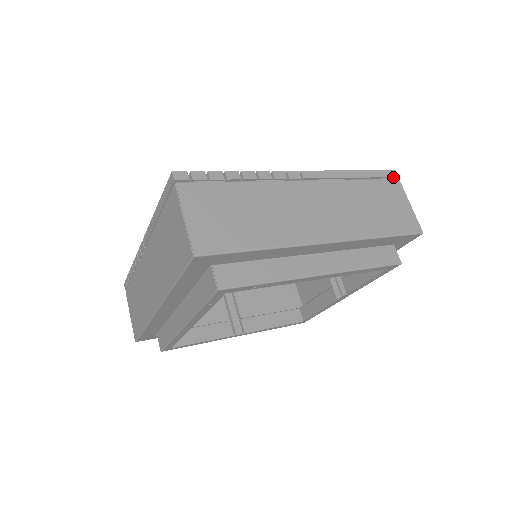
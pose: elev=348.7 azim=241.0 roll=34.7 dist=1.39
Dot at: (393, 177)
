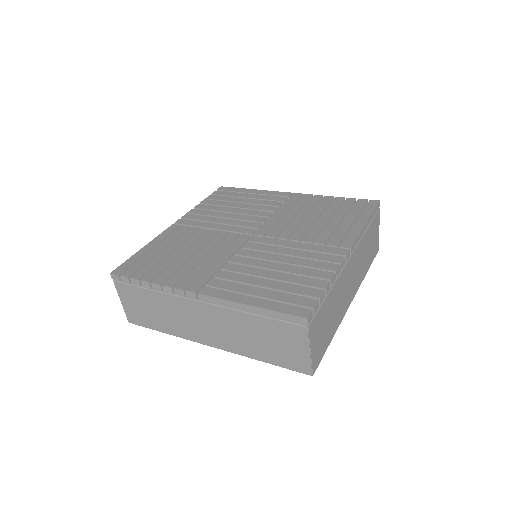
Dot at: (301, 323)
